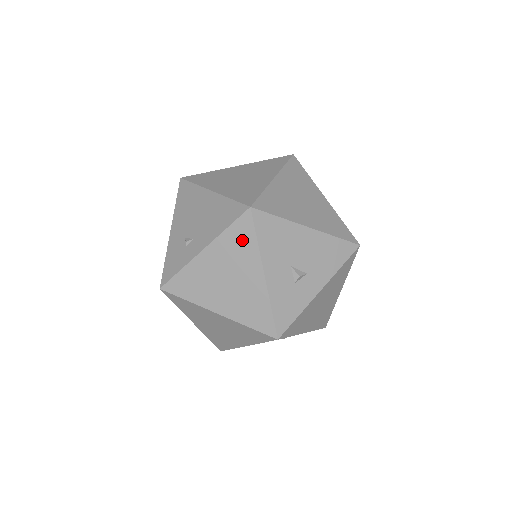
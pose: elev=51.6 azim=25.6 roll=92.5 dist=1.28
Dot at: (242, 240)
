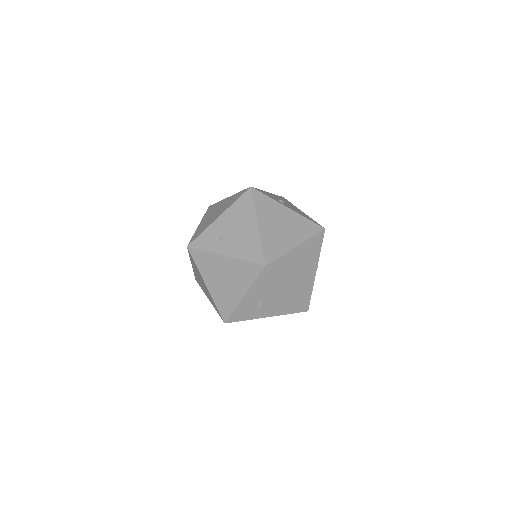
Dot at: (248, 273)
